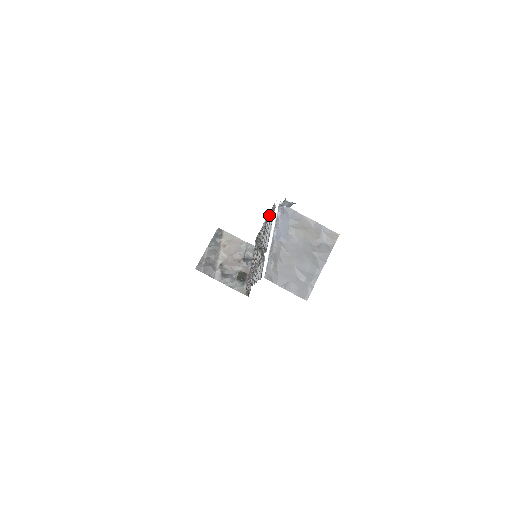
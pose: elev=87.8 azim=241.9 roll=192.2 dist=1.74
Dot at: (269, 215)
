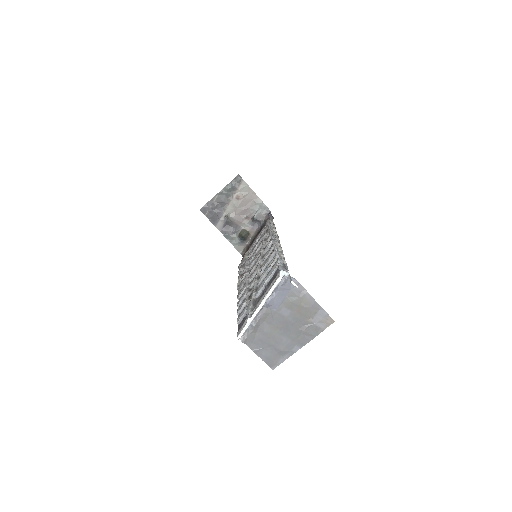
Dot at: (276, 256)
